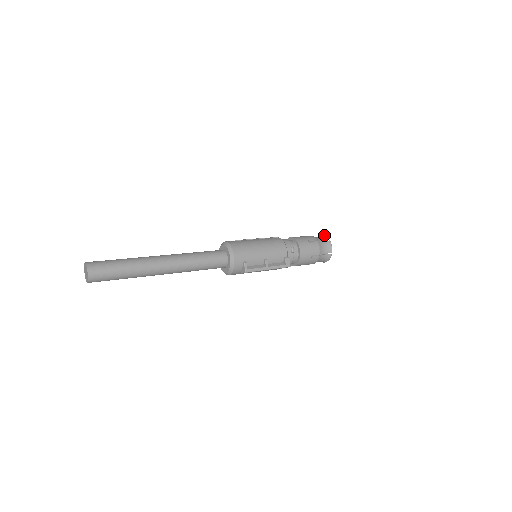
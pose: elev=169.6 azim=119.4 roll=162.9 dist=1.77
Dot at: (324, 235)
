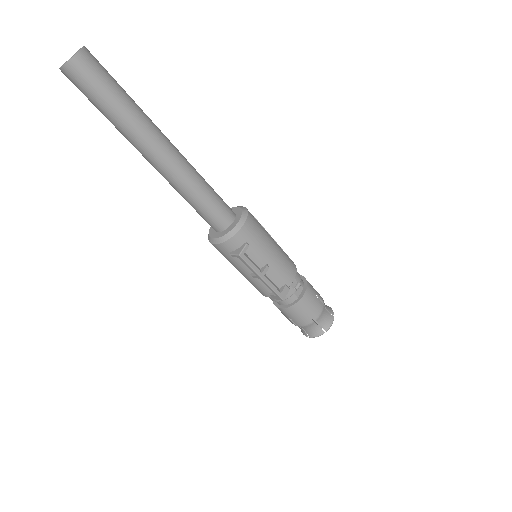
Dot at: occluded
